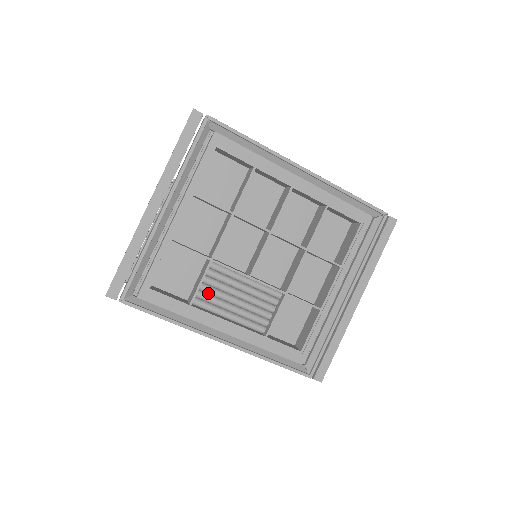
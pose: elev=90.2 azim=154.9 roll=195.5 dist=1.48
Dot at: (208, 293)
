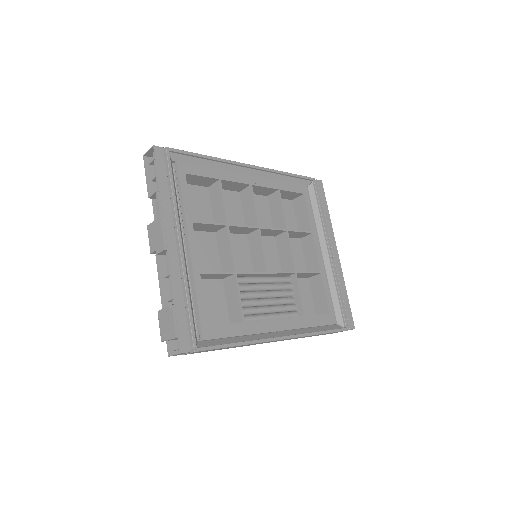
Dot at: (245, 306)
